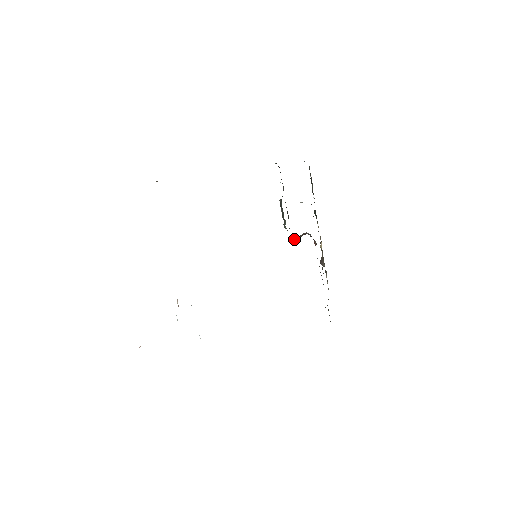
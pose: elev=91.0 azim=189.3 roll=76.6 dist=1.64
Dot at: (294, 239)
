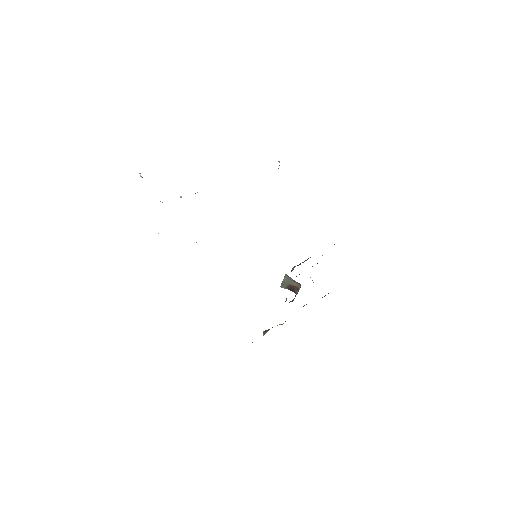
Dot at: (287, 281)
